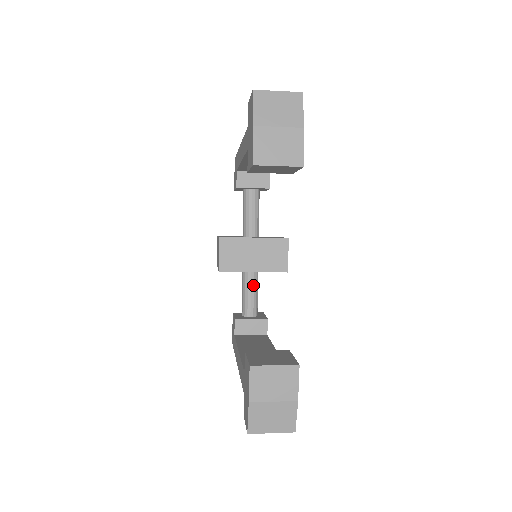
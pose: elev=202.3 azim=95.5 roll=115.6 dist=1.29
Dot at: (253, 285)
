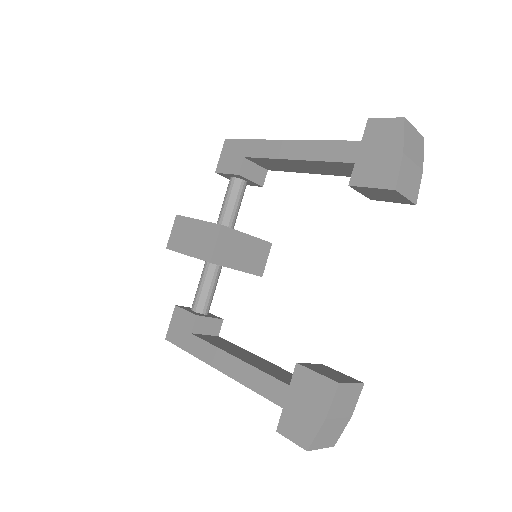
Dot at: (216, 281)
